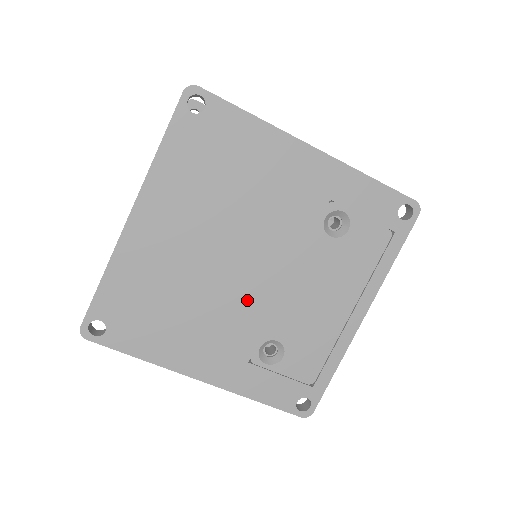
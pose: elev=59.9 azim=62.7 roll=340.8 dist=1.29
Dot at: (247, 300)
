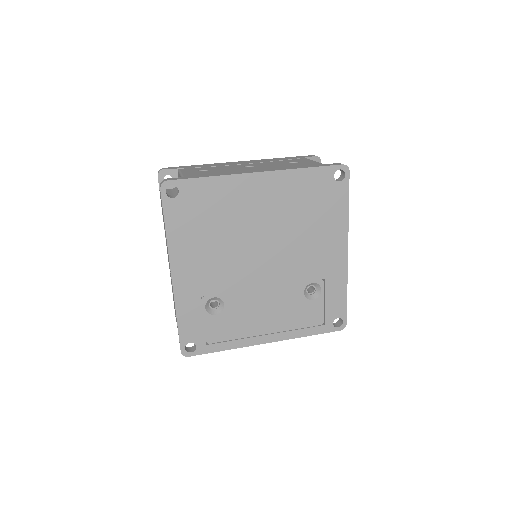
Dot at: (241, 271)
